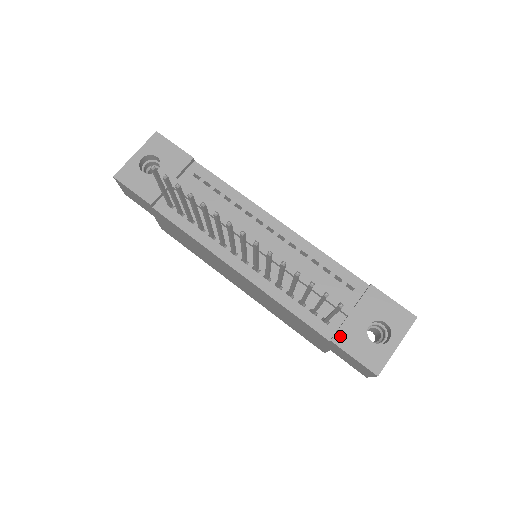
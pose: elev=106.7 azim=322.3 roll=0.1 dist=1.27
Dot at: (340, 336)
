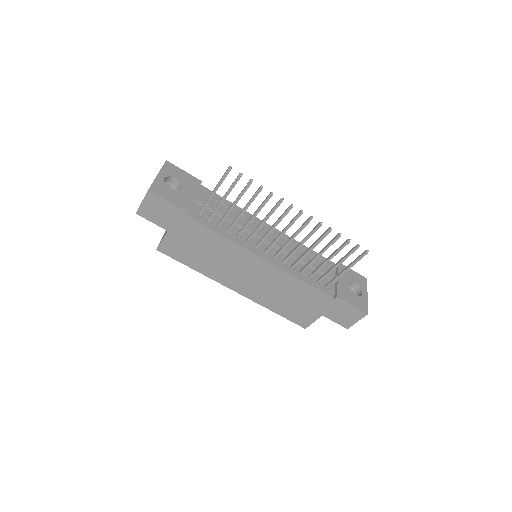
Dot at: (340, 293)
